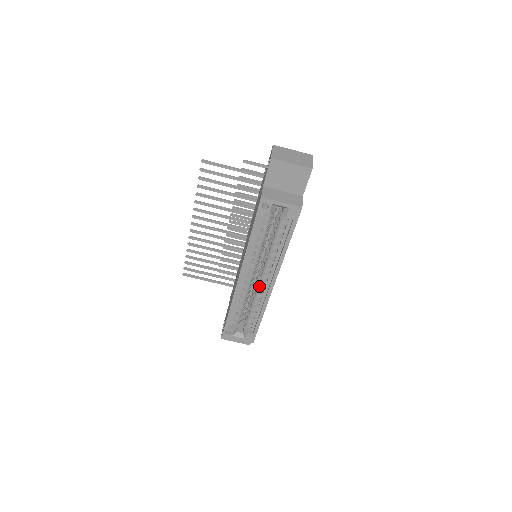
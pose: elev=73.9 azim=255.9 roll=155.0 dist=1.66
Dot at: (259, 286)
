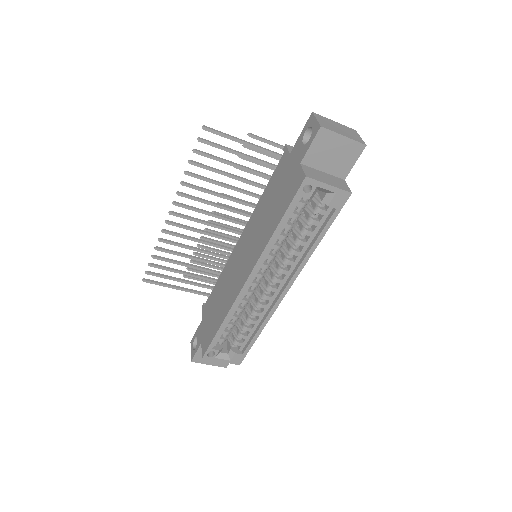
Dot at: (265, 294)
